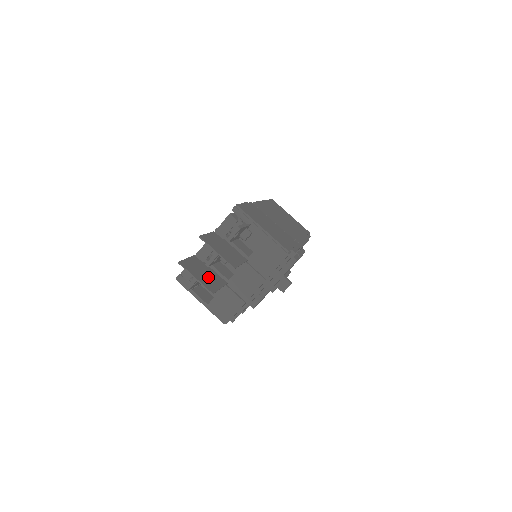
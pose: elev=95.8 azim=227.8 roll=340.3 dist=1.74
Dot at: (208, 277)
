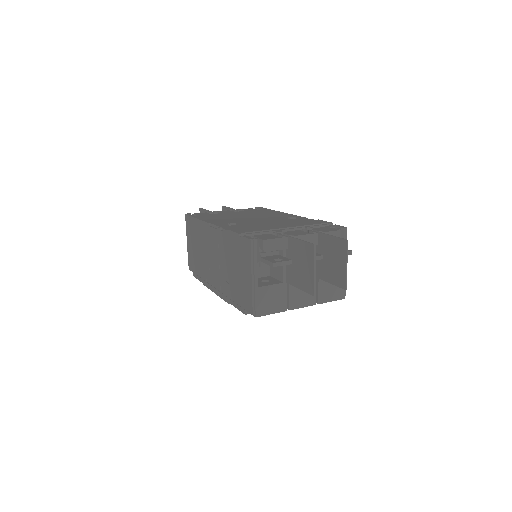
Dot at: (301, 271)
